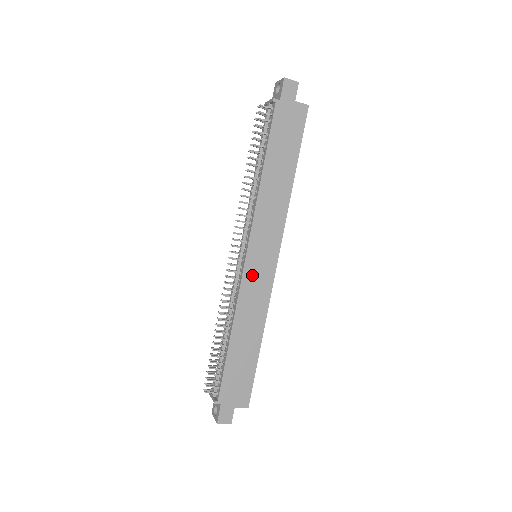
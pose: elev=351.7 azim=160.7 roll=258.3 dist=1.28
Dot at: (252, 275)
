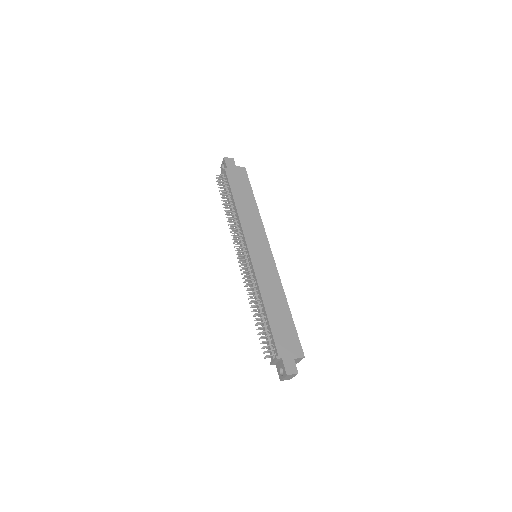
Dot at: (259, 263)
